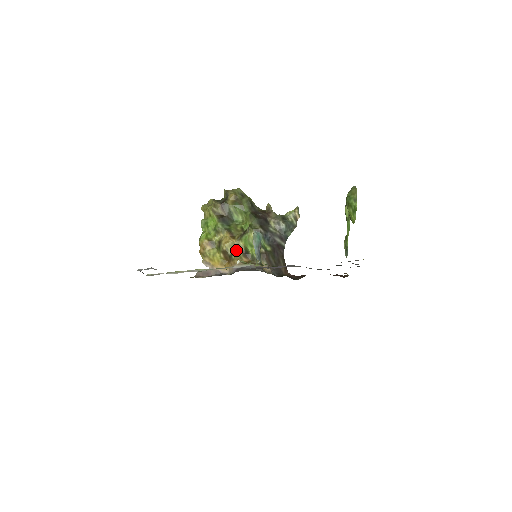
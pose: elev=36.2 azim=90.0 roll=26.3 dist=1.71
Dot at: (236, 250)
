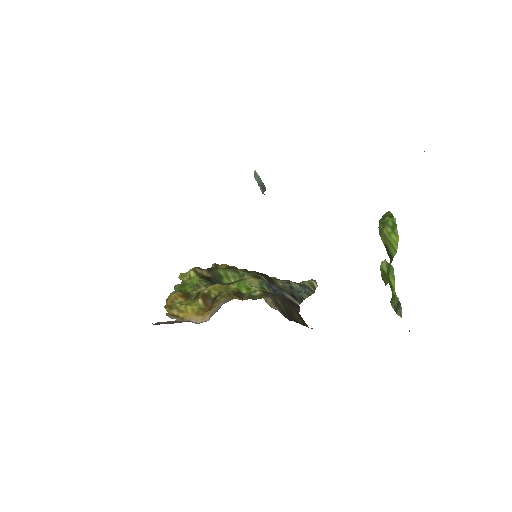
Dot at: (224, 291)
